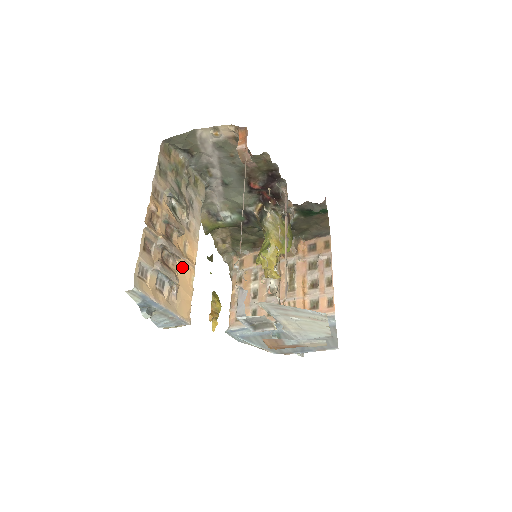
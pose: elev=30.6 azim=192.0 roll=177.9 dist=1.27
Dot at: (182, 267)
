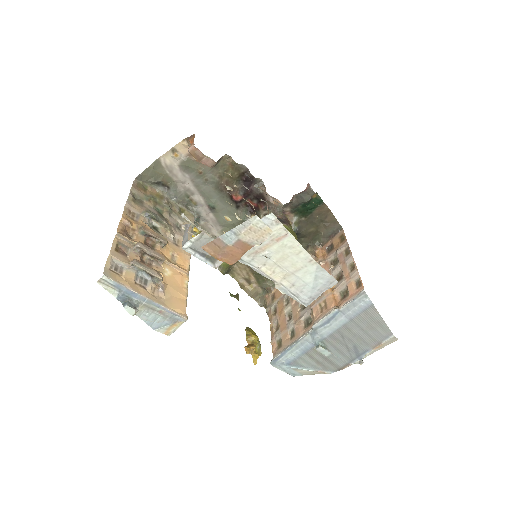
Dot at: (170, 272)
